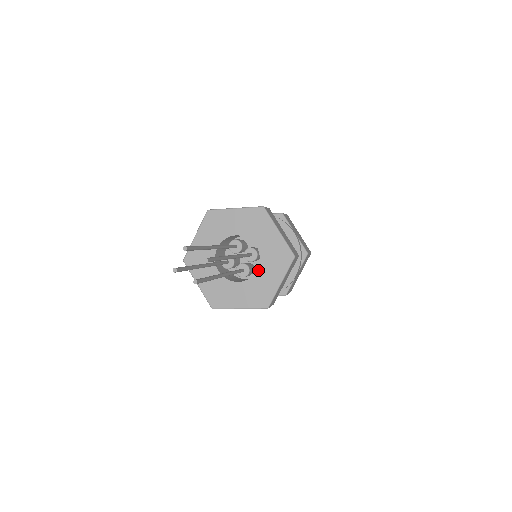
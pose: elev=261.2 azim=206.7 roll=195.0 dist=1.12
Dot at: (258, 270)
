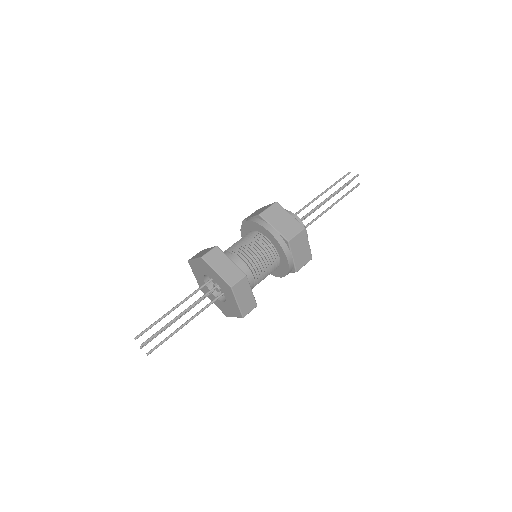
Dot at: (225, 296)
